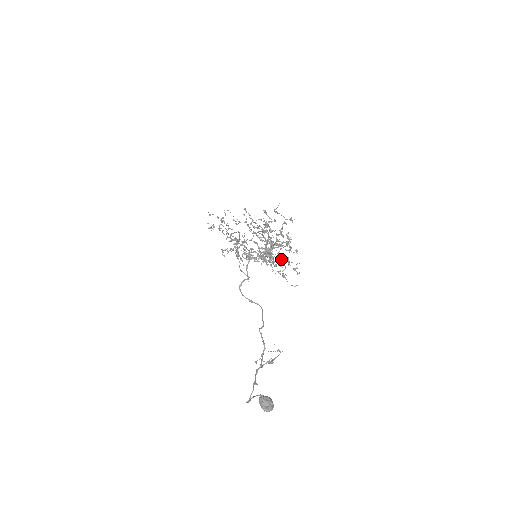
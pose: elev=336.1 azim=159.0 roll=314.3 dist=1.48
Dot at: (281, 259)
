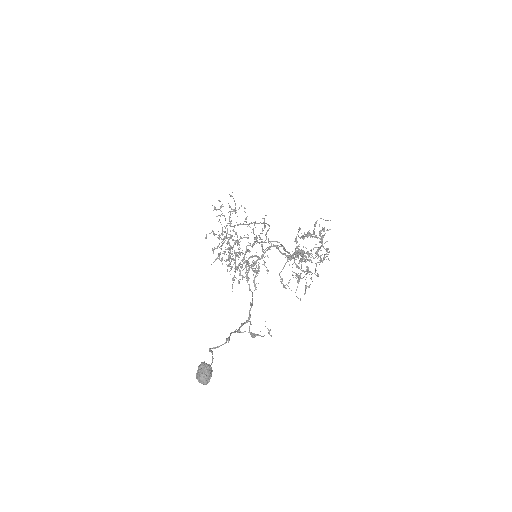
Dot at: (308, 267)
